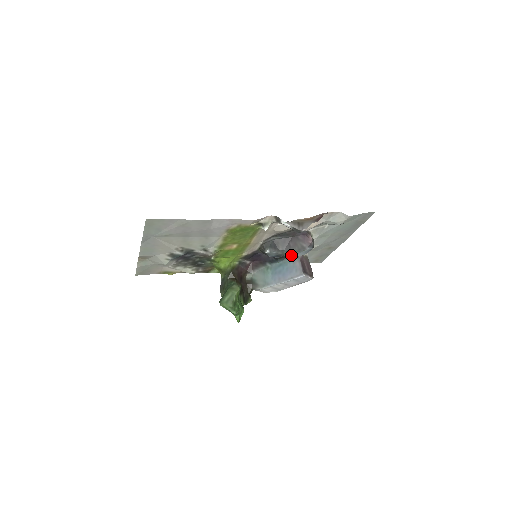
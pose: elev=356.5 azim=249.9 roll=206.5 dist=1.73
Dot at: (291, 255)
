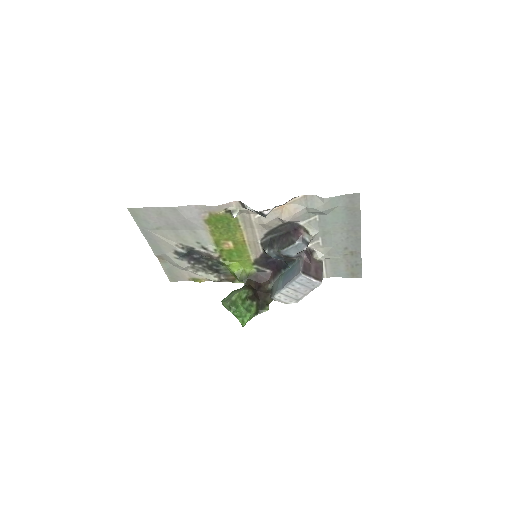
Dot at: (286, 252)
